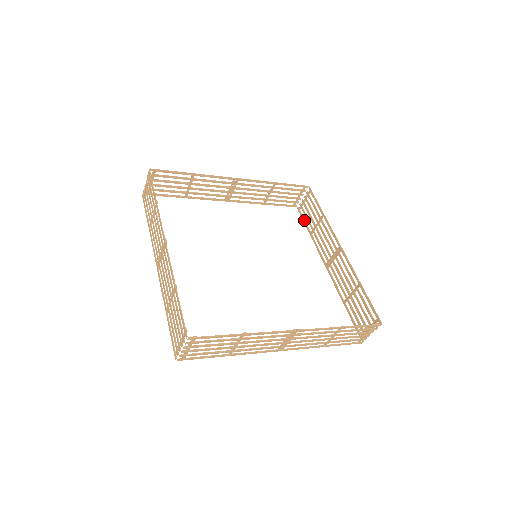
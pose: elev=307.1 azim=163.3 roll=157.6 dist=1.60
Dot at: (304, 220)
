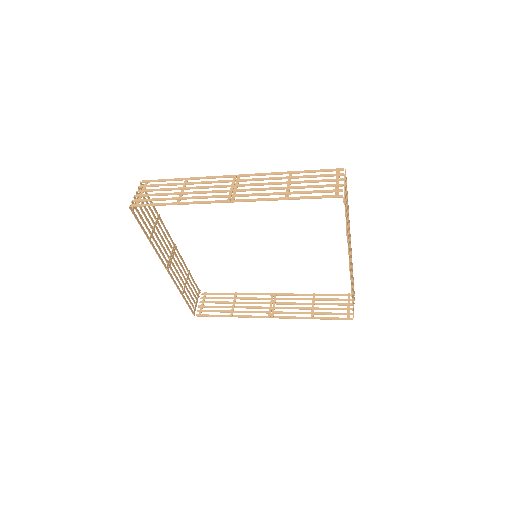
Dot at: (214, 315)
